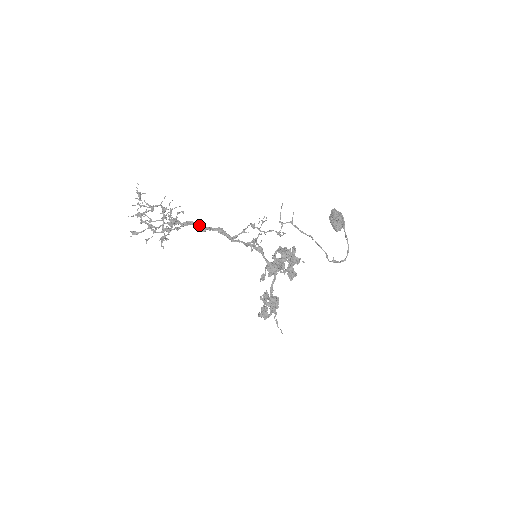
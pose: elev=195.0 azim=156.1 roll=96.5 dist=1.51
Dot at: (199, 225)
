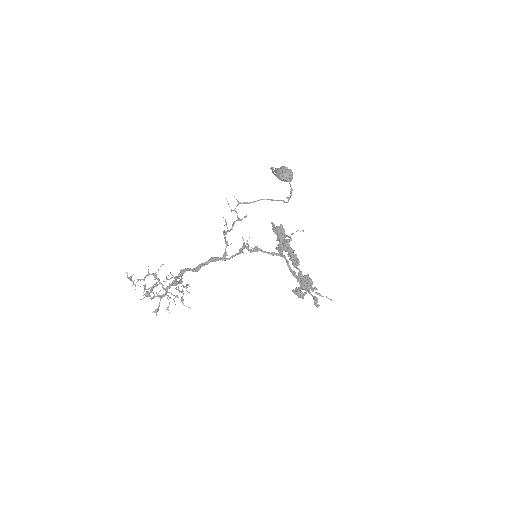
Dot at: (193, 268)
